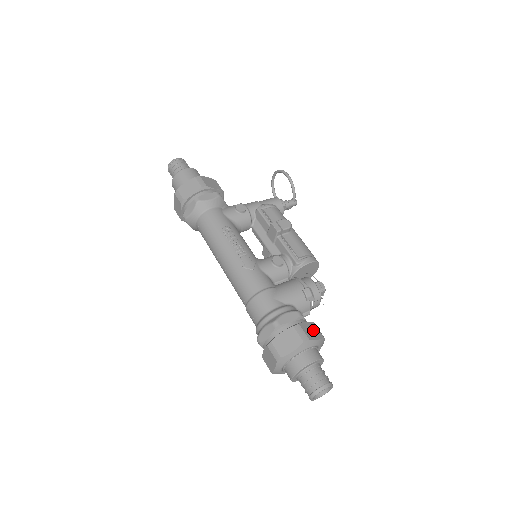
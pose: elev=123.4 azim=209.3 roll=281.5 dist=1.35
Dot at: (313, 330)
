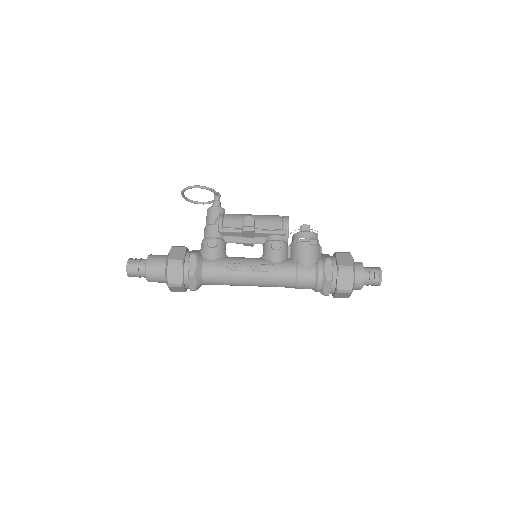
Dot at: (344, 258)
